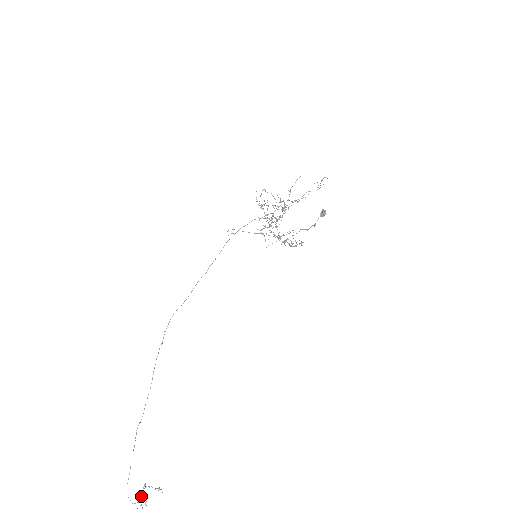
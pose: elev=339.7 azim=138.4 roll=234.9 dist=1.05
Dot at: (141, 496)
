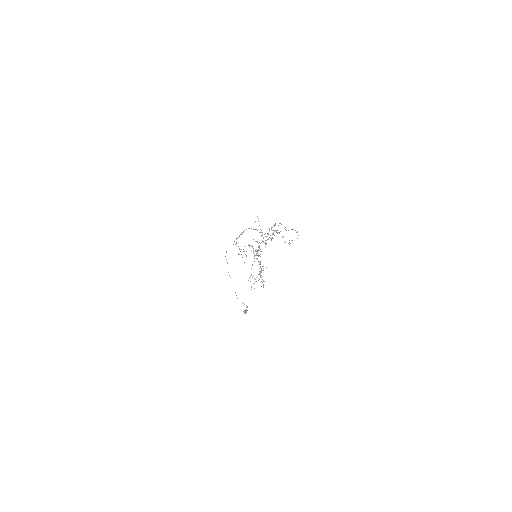
Dot at: occluded
